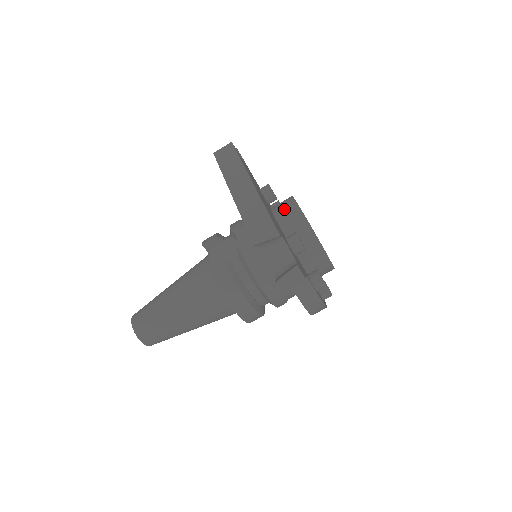
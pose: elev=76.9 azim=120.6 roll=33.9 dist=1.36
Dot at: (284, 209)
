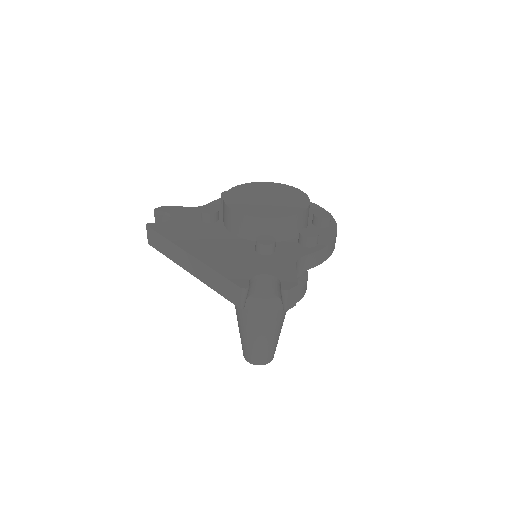
Dot at: (230, 222)
